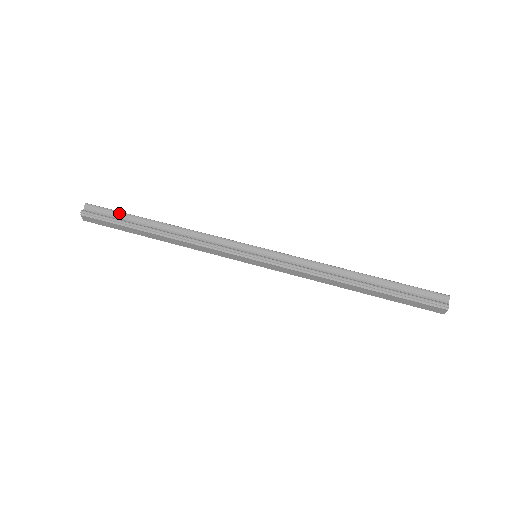
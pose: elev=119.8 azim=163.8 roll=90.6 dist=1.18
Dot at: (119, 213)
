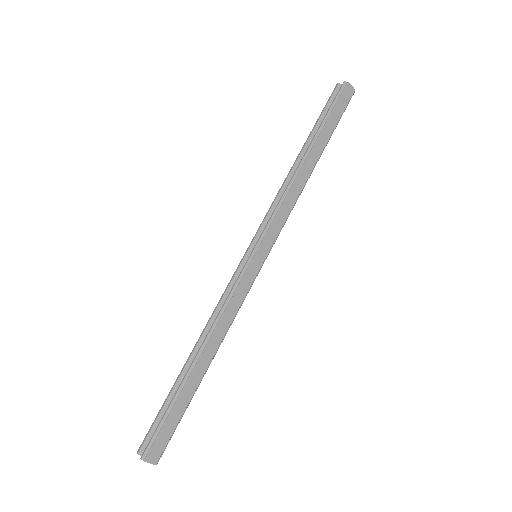
Dot at: (162, 408)
